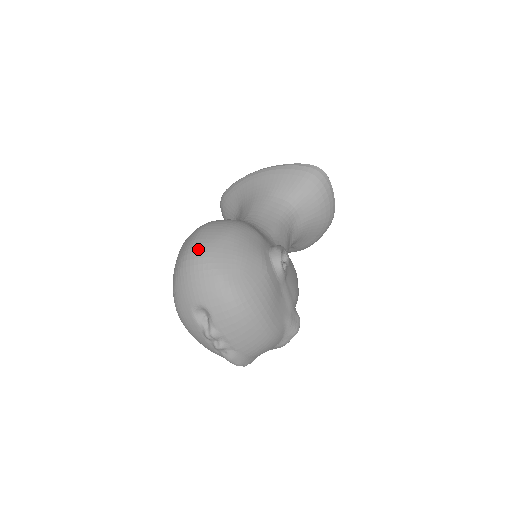
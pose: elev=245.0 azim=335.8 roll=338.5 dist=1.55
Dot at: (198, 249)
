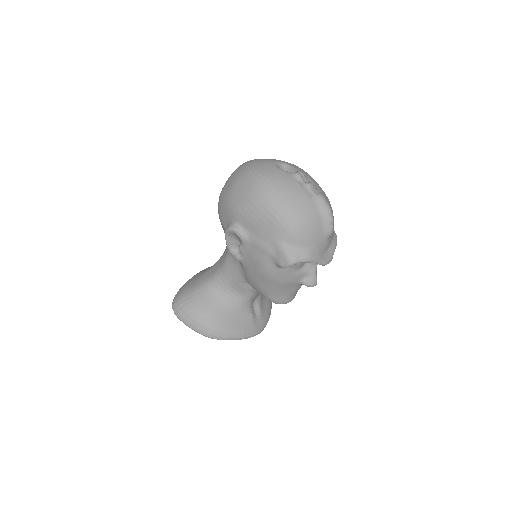
Dot at: occluded
